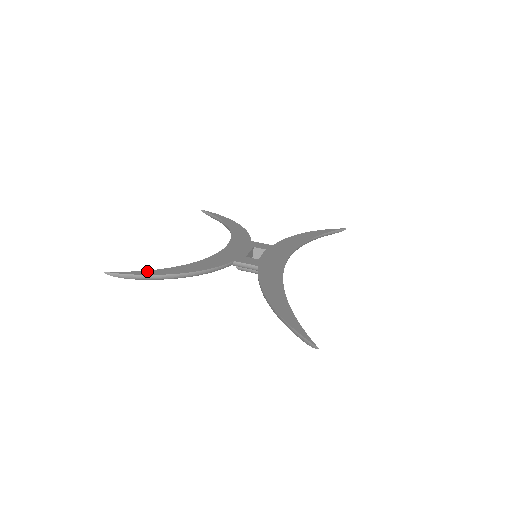
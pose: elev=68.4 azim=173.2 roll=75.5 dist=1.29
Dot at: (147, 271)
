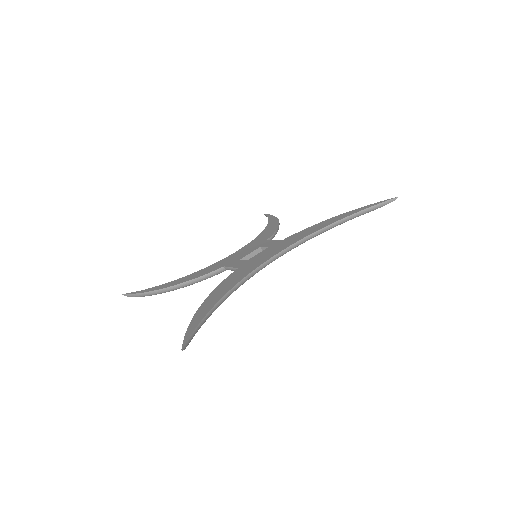
Dot at: (148, 289)
